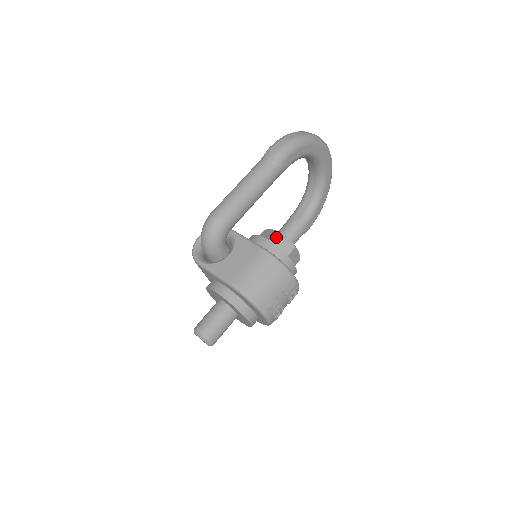
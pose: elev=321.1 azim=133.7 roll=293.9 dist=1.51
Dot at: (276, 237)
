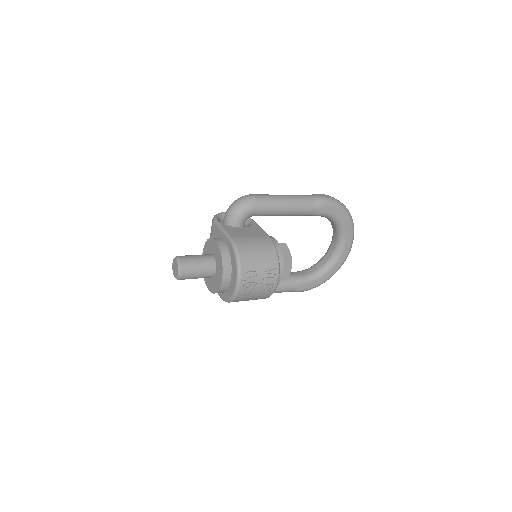
Dot at: (283, 245)
